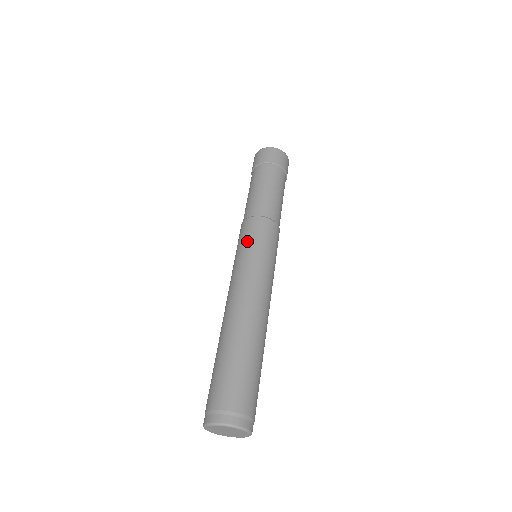
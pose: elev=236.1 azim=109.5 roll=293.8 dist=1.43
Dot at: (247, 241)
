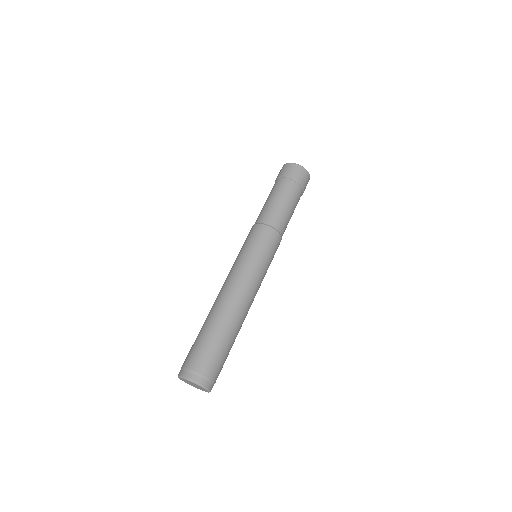
Dot at: (250, 244)
